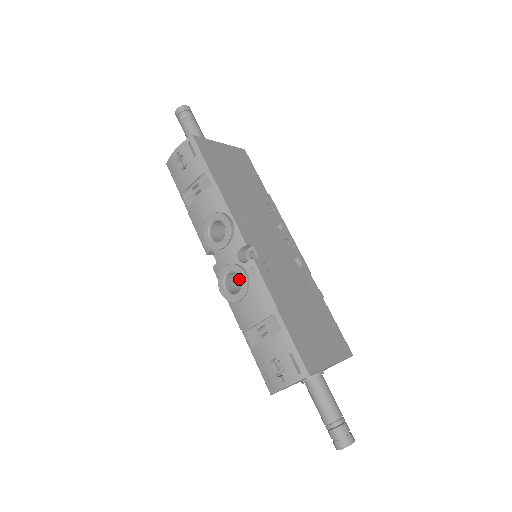
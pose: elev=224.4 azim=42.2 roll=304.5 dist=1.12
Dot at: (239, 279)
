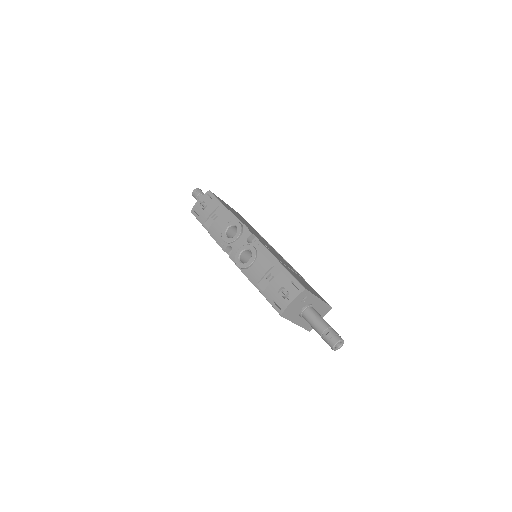
Dot at: occluded
